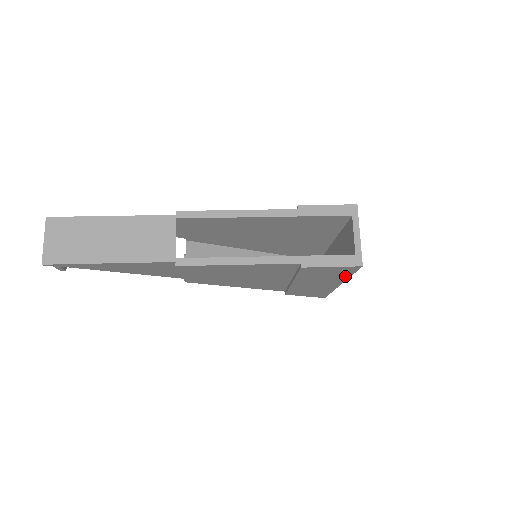
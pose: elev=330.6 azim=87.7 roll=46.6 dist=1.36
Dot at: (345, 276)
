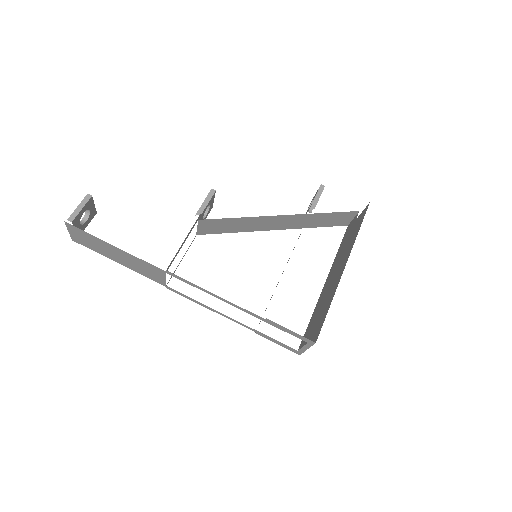
Dot at: occluded
